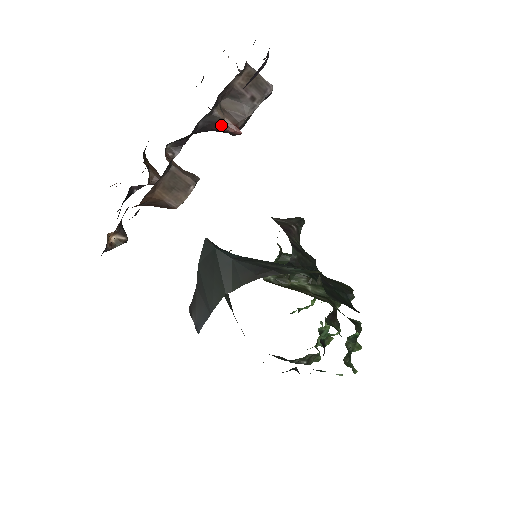
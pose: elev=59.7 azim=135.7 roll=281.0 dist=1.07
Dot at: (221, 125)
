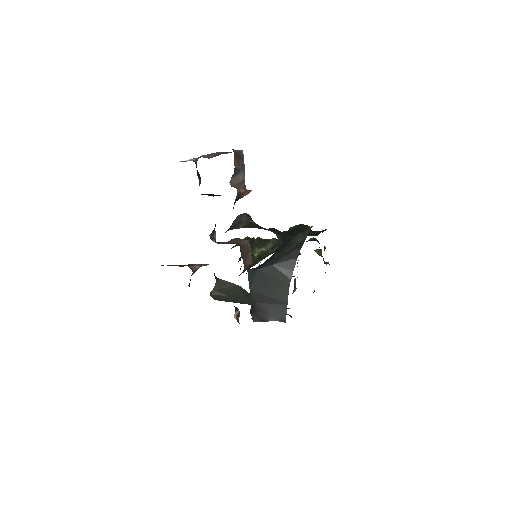
Dot at: (241, 196)
